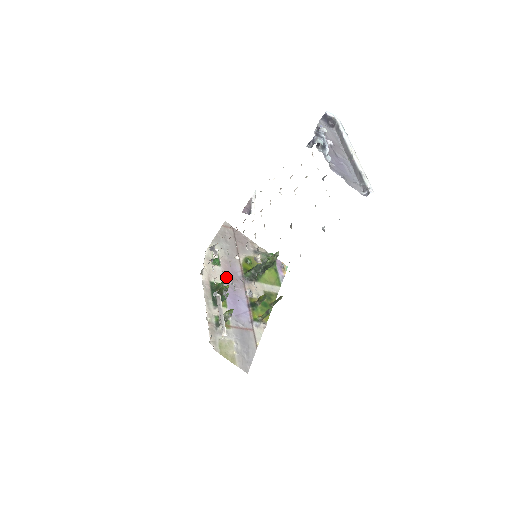
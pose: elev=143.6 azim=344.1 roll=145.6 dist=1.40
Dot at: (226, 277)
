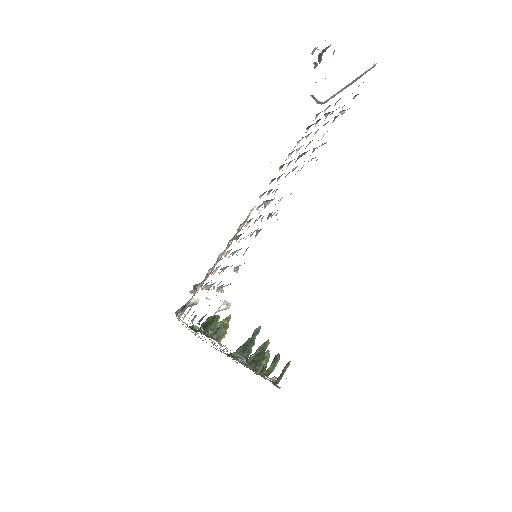
Dot at: occluded
